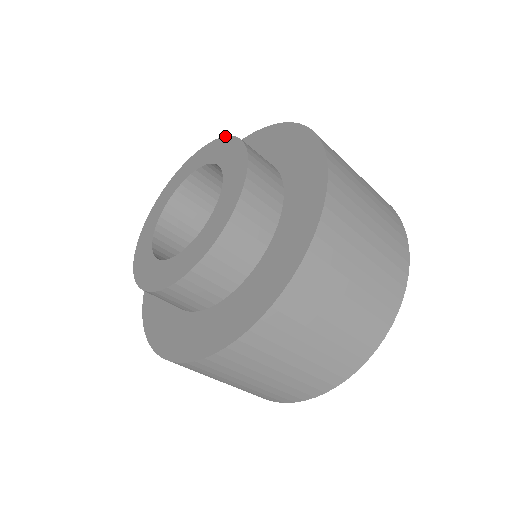
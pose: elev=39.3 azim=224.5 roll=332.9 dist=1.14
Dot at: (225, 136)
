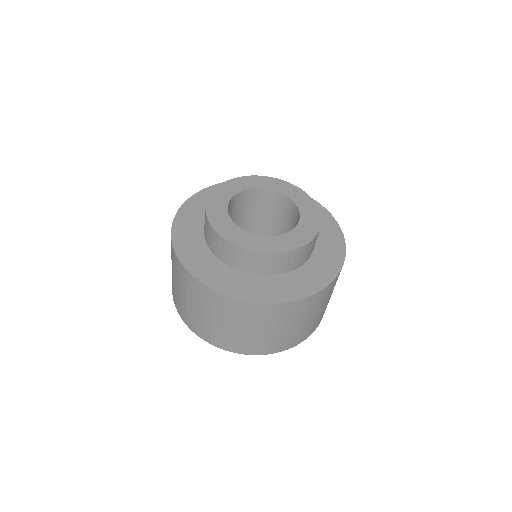
Dot at: (318, 208)
